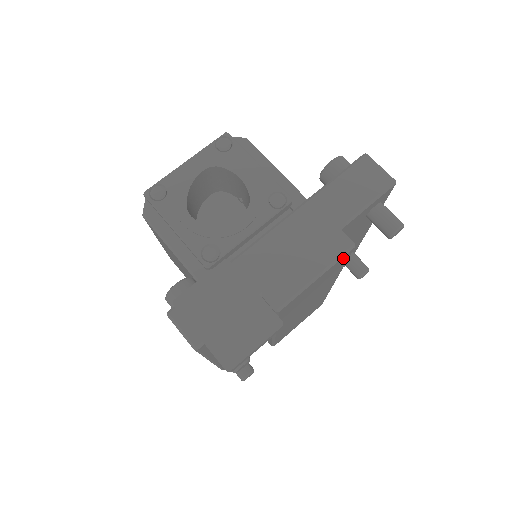
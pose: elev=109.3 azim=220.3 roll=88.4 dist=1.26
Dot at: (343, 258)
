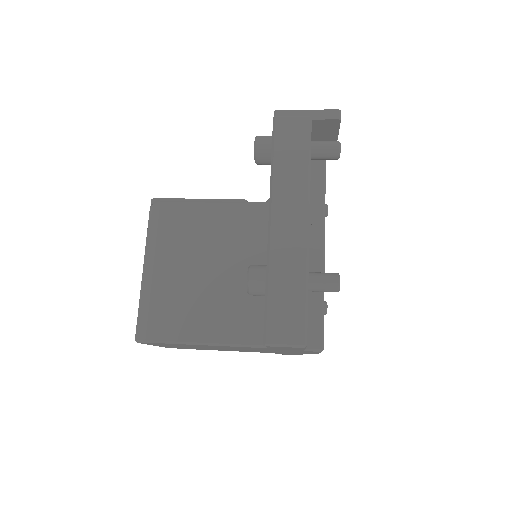
Dot at: occluded
